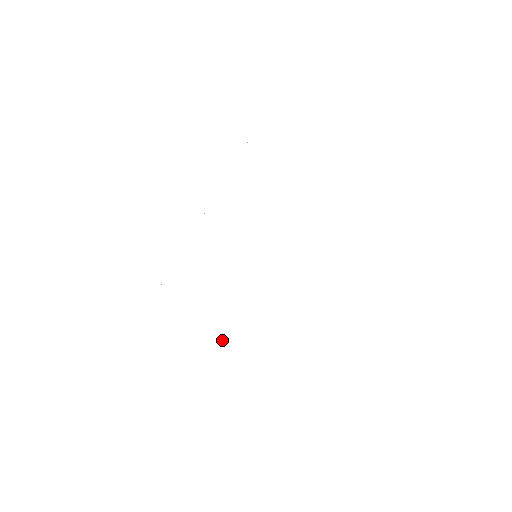
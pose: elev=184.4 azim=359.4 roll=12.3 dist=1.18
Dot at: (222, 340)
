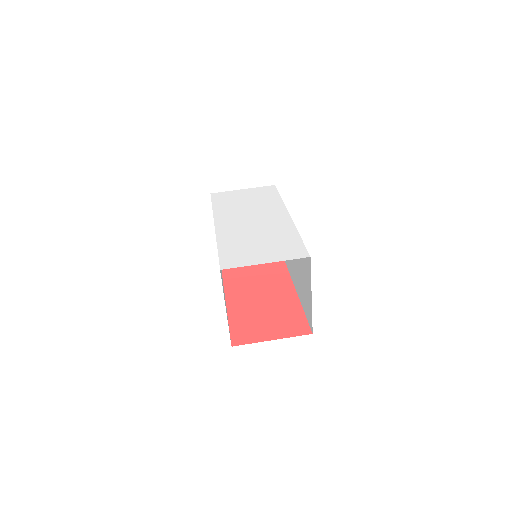
Dot at: (272, 245)
